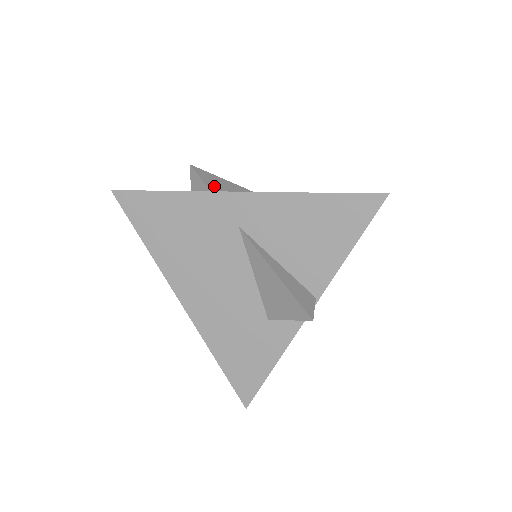
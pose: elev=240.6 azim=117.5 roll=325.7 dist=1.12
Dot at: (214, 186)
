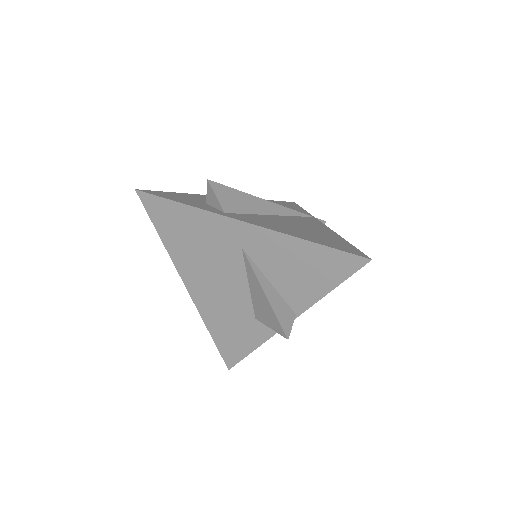
Dot at: (227, 202)
